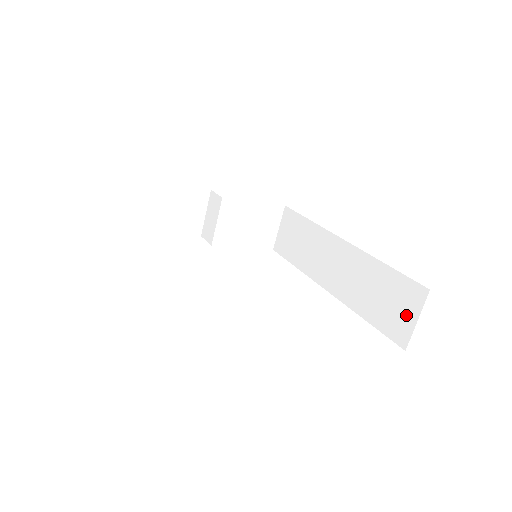
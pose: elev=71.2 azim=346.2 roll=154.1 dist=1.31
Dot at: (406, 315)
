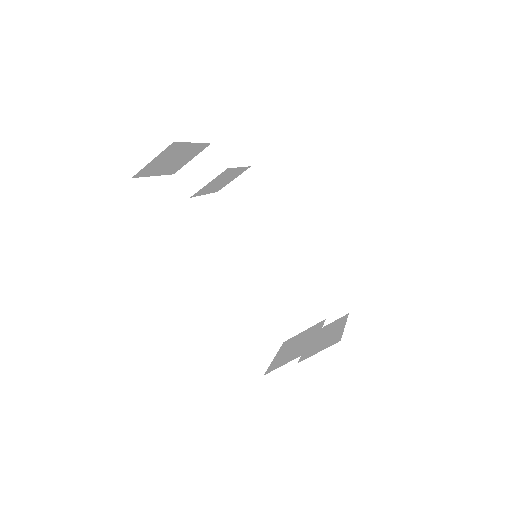
Dot at: (324, 316)
